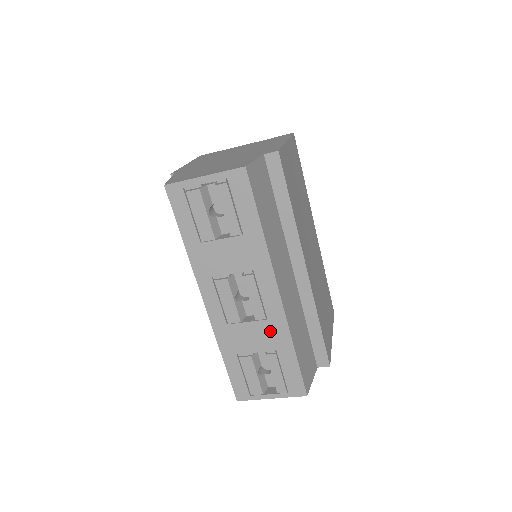
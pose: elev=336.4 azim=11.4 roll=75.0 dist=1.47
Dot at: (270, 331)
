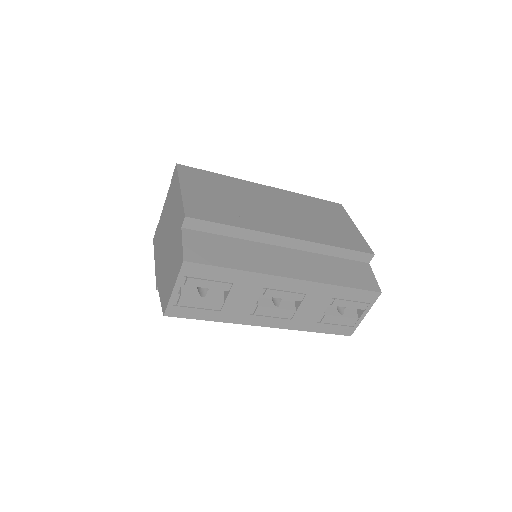
Dot at: (316, 296)
